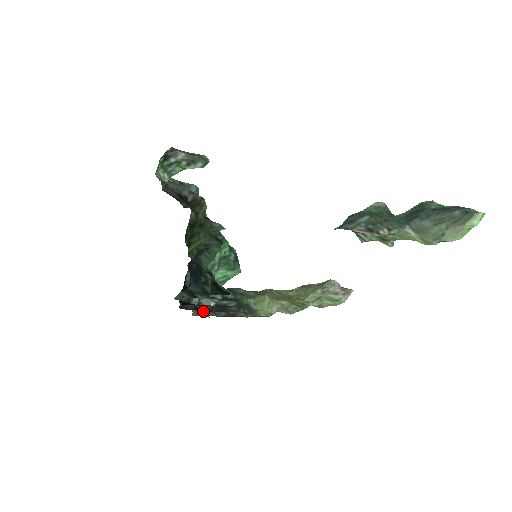
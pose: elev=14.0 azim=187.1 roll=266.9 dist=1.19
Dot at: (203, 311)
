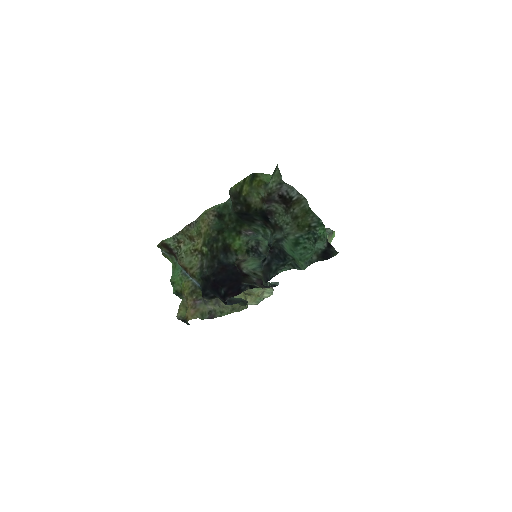
Dot at: occluded
